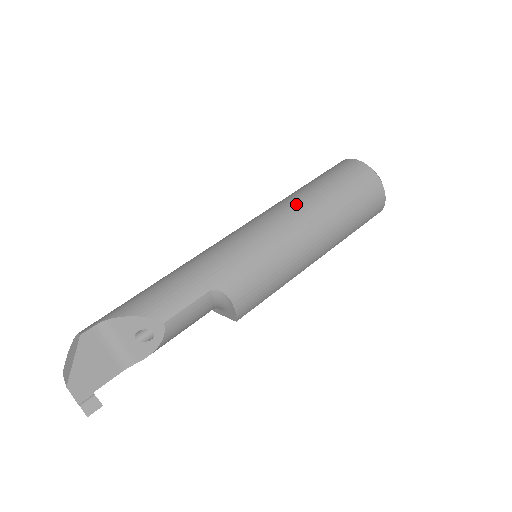
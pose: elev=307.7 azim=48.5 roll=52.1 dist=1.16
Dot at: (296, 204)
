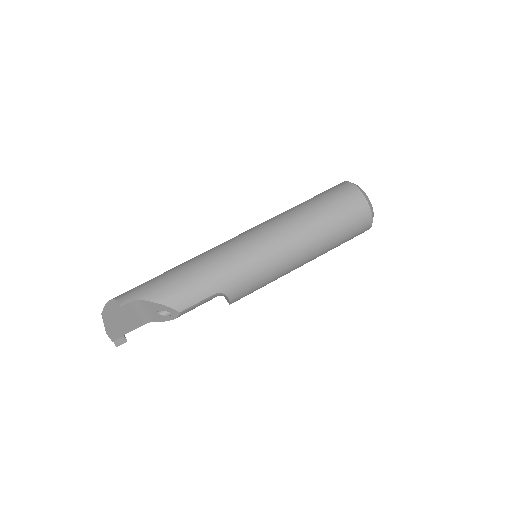
Dot at: (298, 229)
